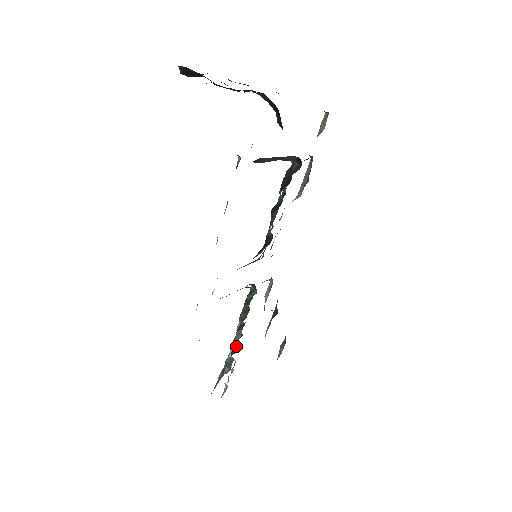
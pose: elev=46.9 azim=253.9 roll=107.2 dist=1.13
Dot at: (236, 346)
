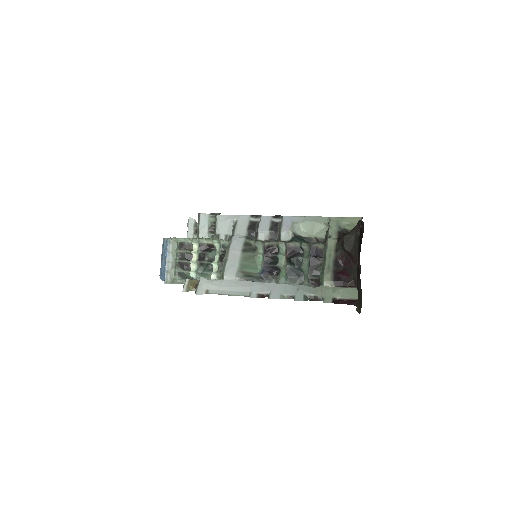
Dot at: (191, 260)
